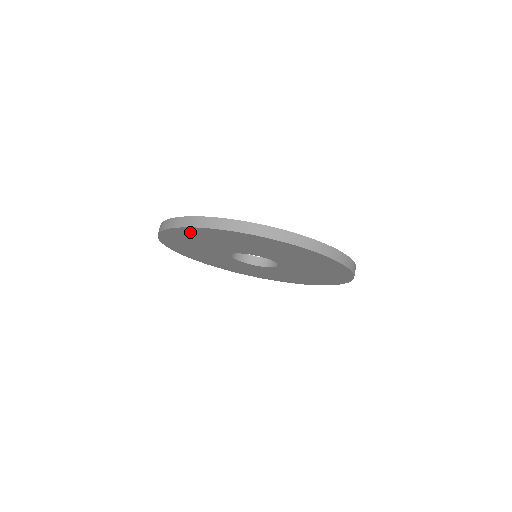
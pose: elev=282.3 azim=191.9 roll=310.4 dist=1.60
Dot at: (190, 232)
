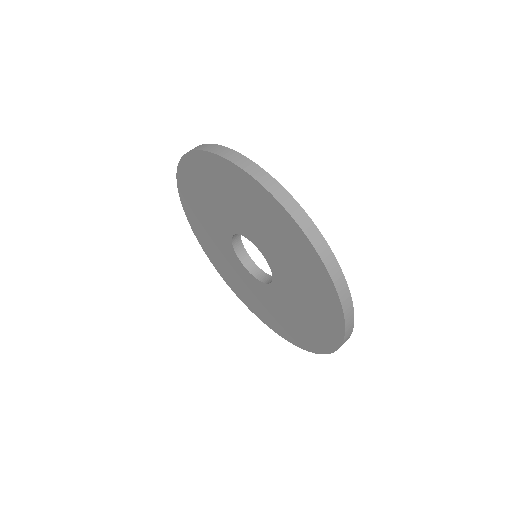
Dot at: (209, 166)
